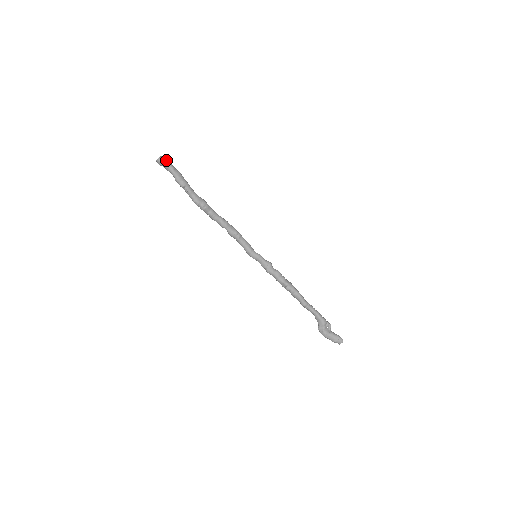
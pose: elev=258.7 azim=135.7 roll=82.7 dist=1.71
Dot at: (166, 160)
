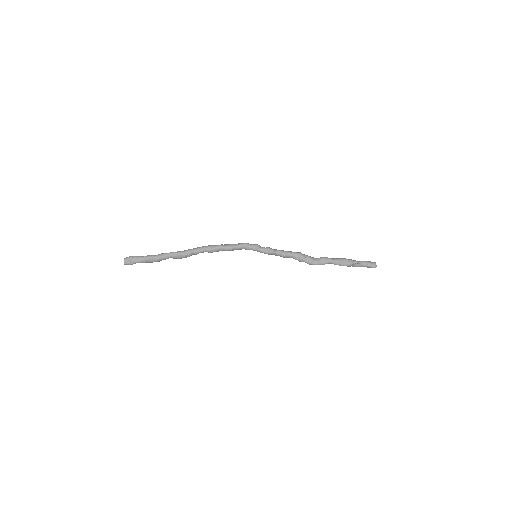
Dot at: (130, 260)
